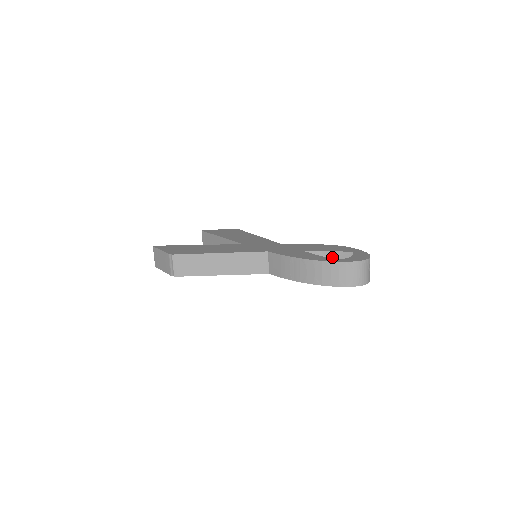
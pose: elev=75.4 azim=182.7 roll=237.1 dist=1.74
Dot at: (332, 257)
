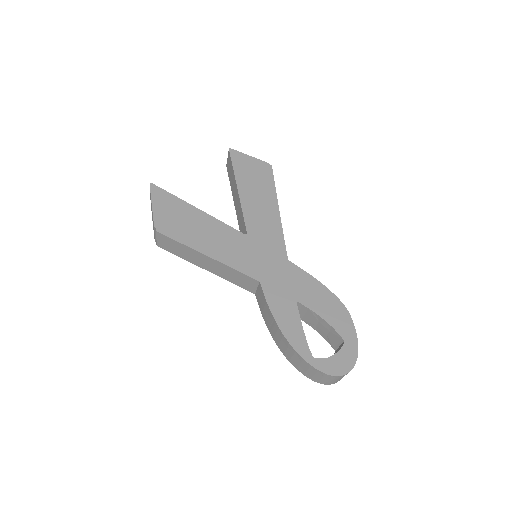
Dot at: (324, 325)
